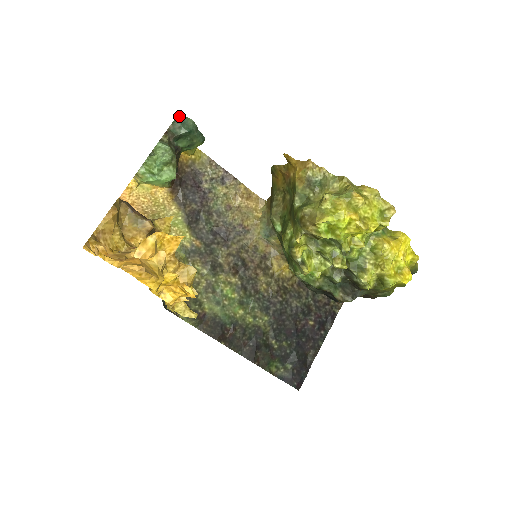
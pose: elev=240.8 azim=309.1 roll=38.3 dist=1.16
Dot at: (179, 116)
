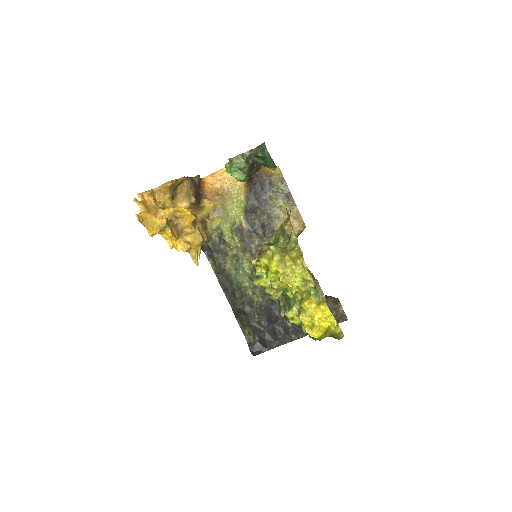
Dot at: (263, 144)
